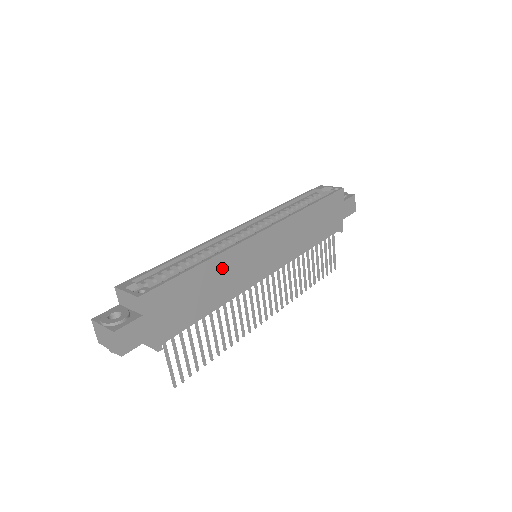
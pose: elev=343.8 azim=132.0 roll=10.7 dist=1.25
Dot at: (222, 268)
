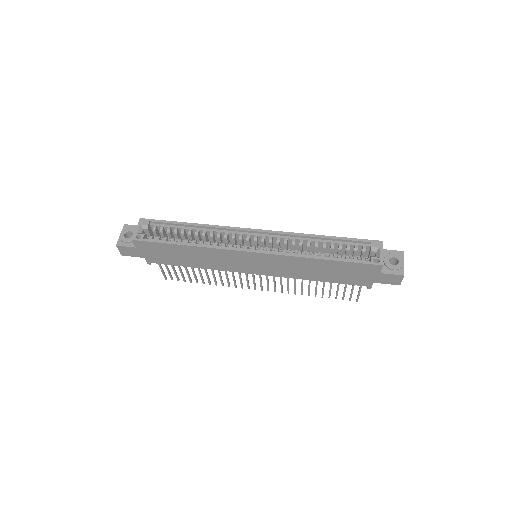
Dot at: (204, 254)
